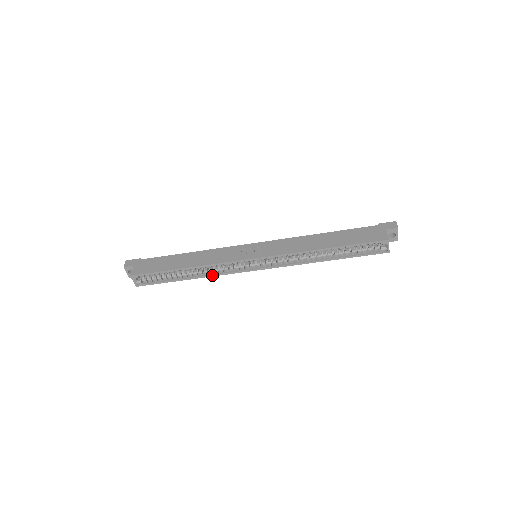
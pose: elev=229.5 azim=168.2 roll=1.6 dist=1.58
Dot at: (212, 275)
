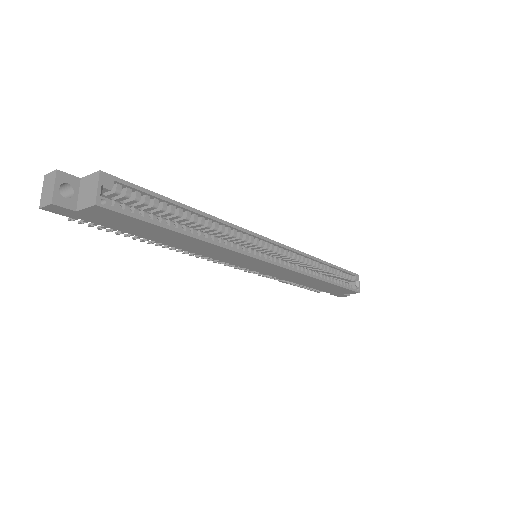
Dot at: (225, 245)
